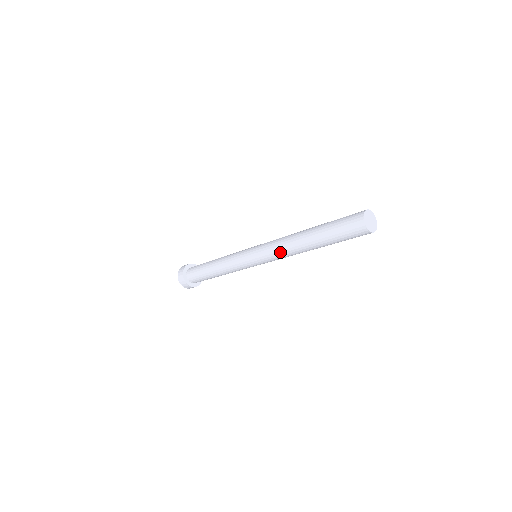
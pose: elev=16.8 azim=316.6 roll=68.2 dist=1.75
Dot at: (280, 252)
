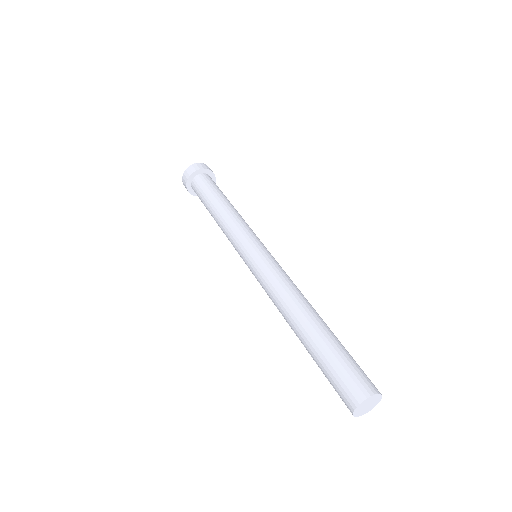
Dot at: (271, 295)
